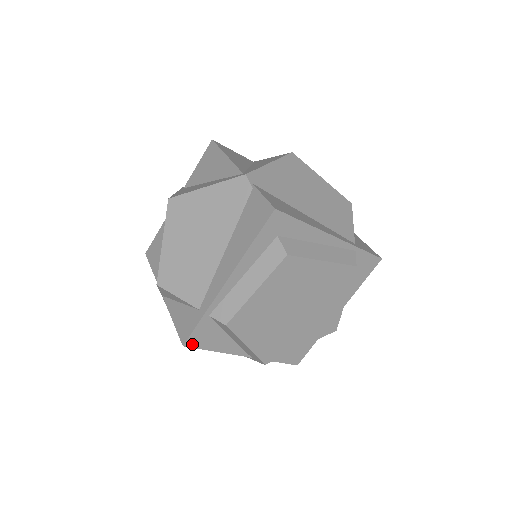
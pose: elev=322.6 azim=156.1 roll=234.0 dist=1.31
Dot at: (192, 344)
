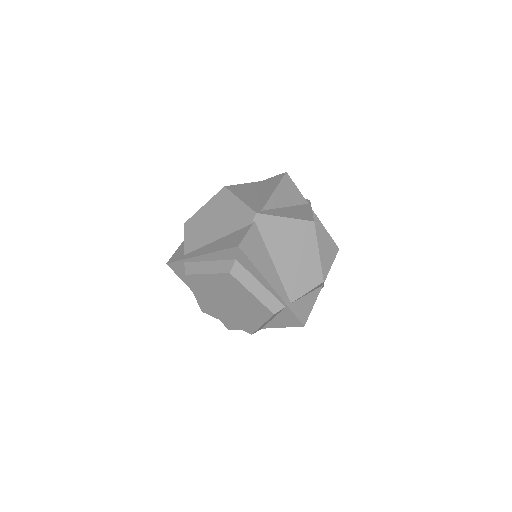
Dot at: (171, 267)
